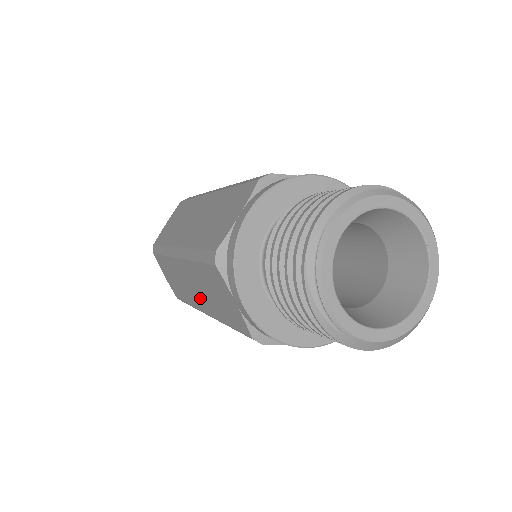
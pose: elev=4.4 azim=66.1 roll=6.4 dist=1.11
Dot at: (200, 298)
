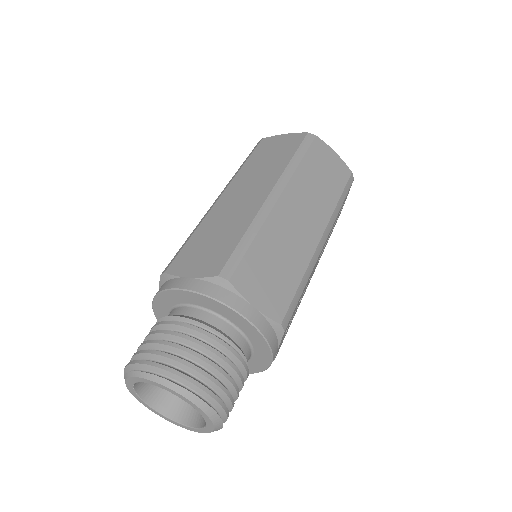
Dot at: occluded
